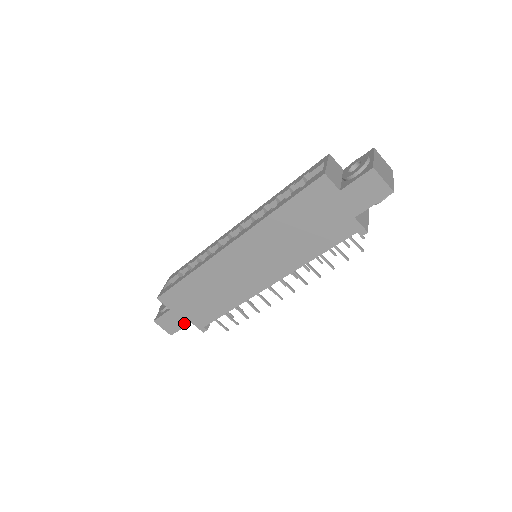
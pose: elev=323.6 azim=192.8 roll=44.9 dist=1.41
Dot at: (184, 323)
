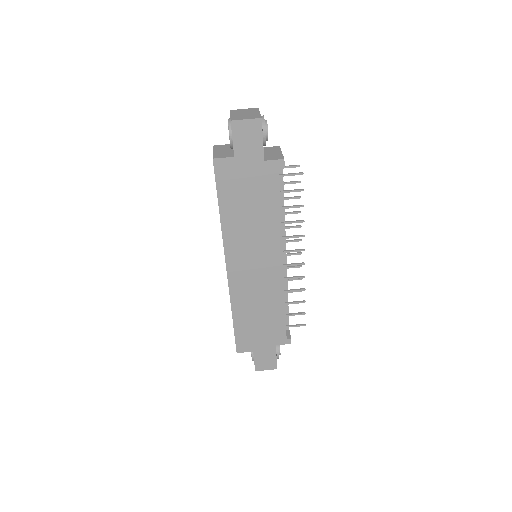
Dot at: (272, 351)
